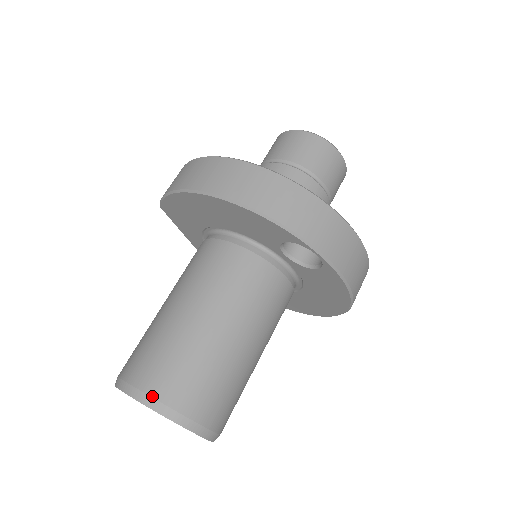
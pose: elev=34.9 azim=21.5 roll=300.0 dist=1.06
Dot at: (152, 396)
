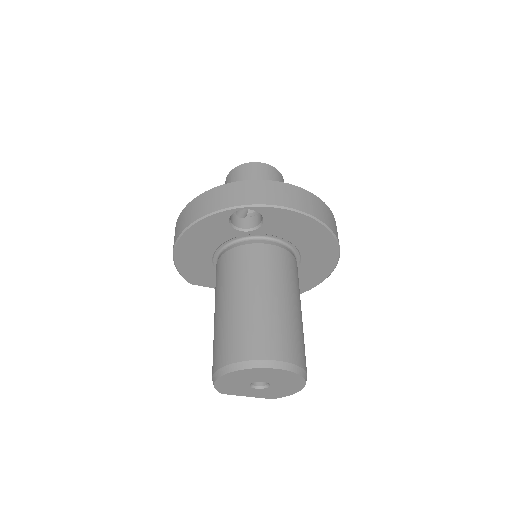
Dot at: (221, 367)
